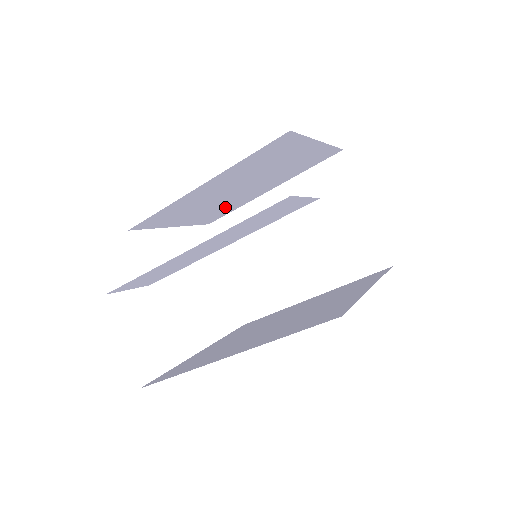
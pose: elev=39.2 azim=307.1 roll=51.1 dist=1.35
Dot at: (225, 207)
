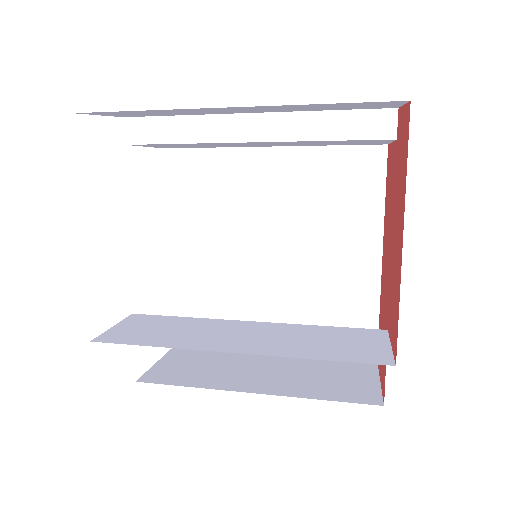
Dot at: occluded
